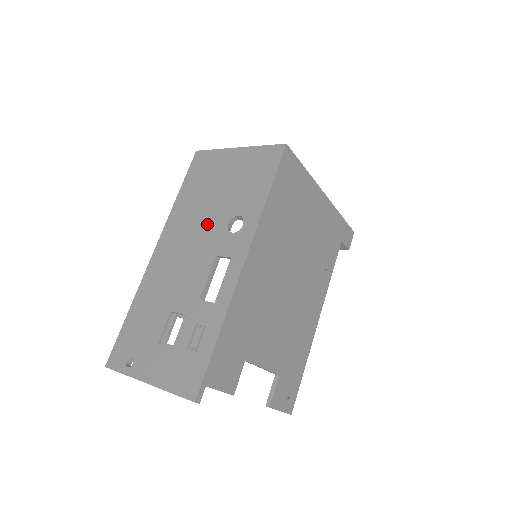
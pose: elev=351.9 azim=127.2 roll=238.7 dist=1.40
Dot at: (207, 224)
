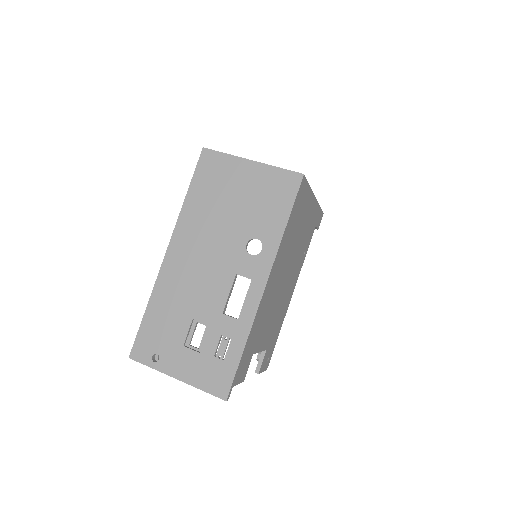
Dot at: (224, 239)
